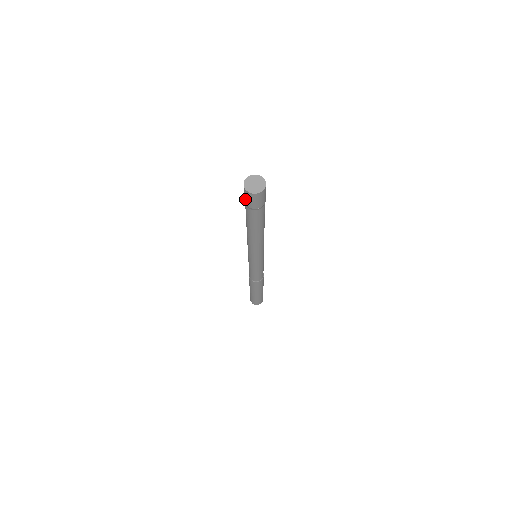
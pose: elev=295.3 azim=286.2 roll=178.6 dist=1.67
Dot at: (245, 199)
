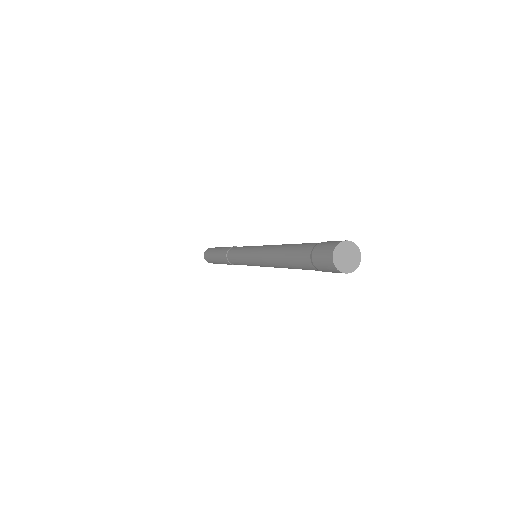
Dot at: (318, 256)
